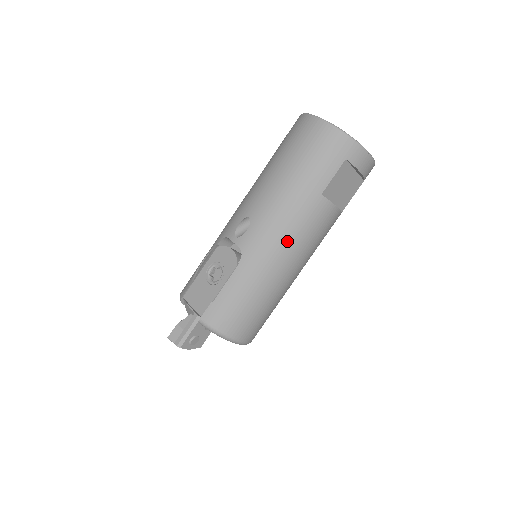
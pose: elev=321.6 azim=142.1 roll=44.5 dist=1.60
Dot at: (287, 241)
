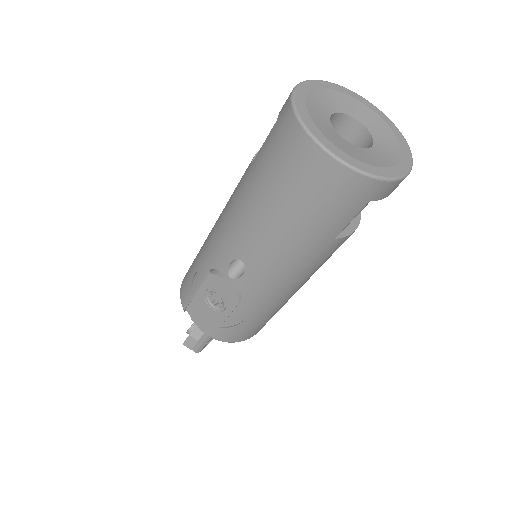
Dot at: (294, 281)
